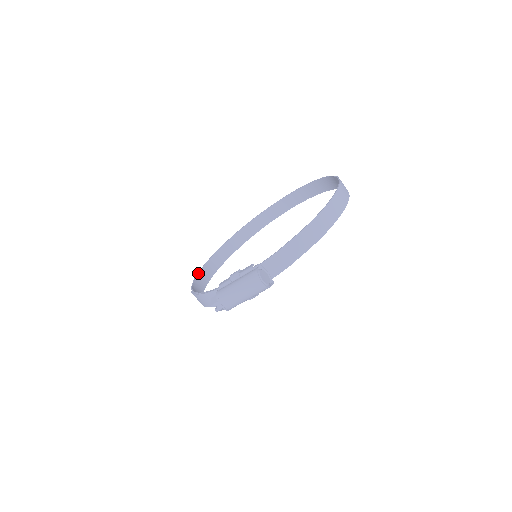
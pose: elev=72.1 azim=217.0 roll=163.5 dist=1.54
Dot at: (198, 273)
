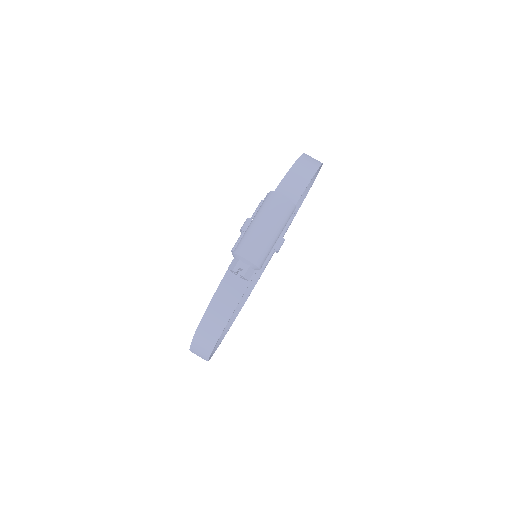
Dot at: occluded
